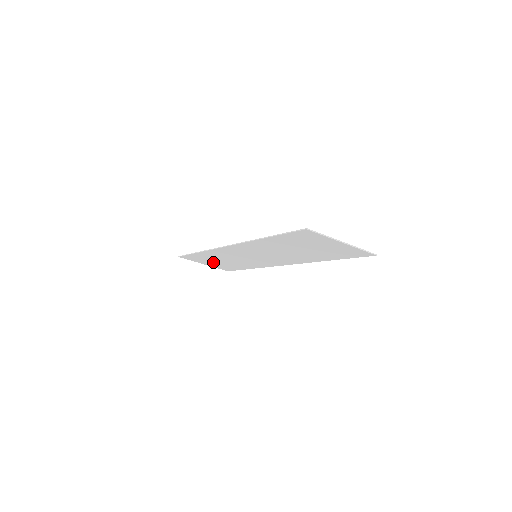
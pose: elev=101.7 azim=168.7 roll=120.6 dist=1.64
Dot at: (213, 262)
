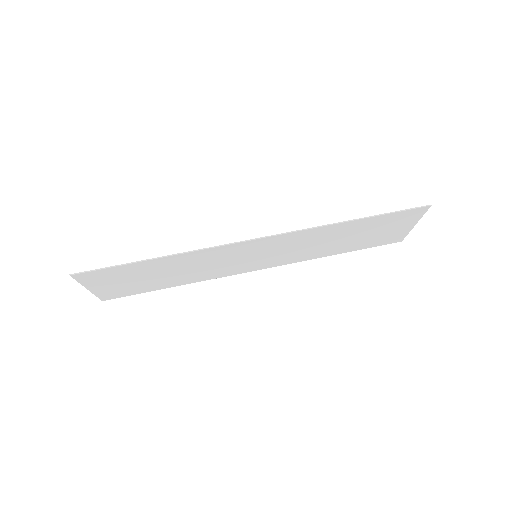
Dot at: (128, 280)
